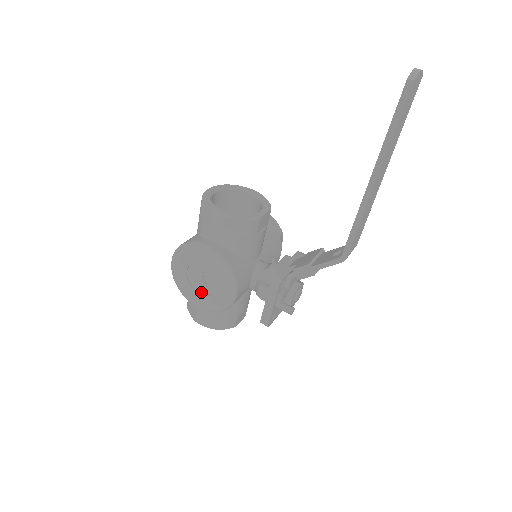
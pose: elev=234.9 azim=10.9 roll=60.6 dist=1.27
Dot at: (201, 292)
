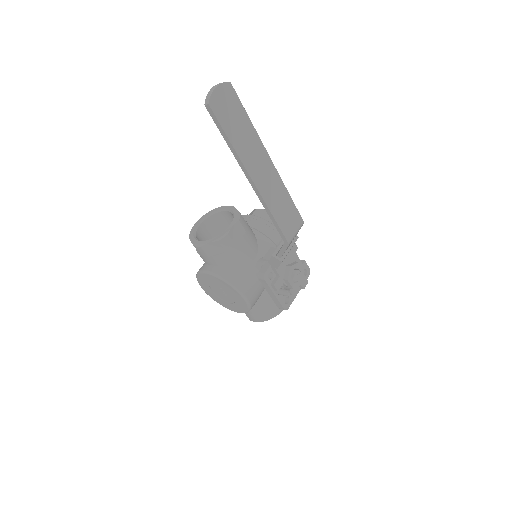
Dot at: (230, 302)
